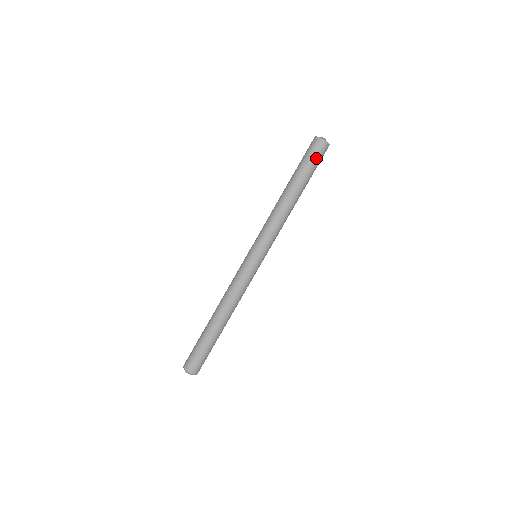
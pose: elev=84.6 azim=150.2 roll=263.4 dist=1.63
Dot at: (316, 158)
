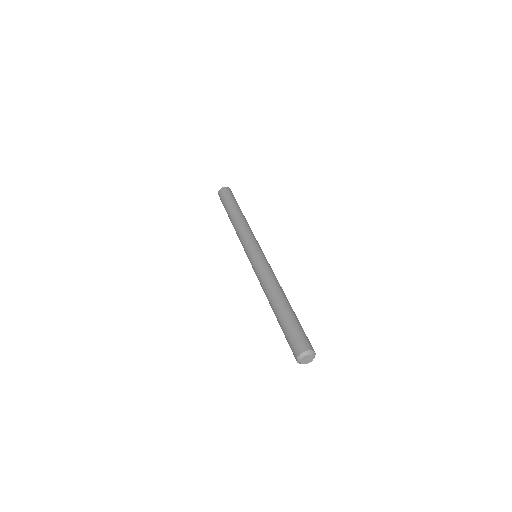
Dot at: (226, 195)
